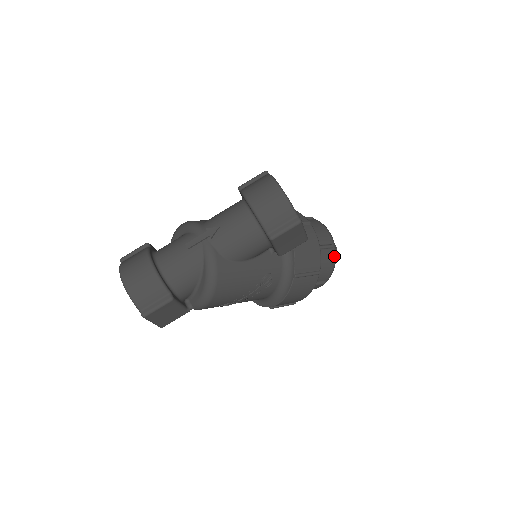
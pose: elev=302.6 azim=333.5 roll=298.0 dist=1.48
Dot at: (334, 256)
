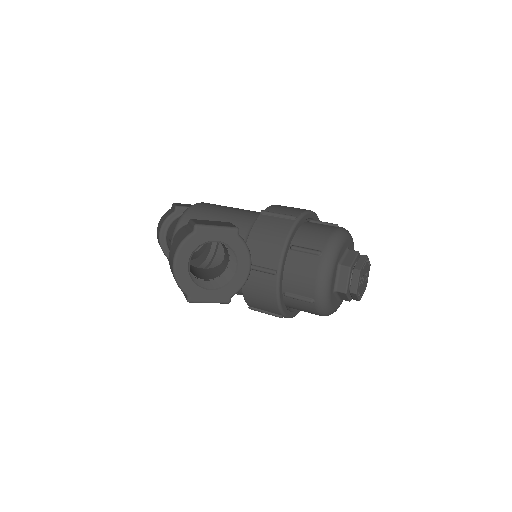
Dot at: (317, 309)
